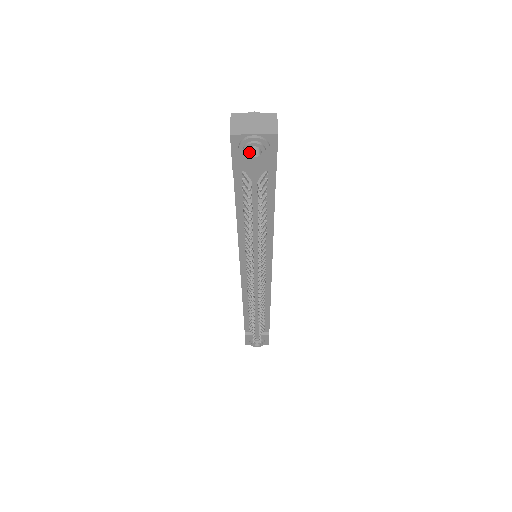
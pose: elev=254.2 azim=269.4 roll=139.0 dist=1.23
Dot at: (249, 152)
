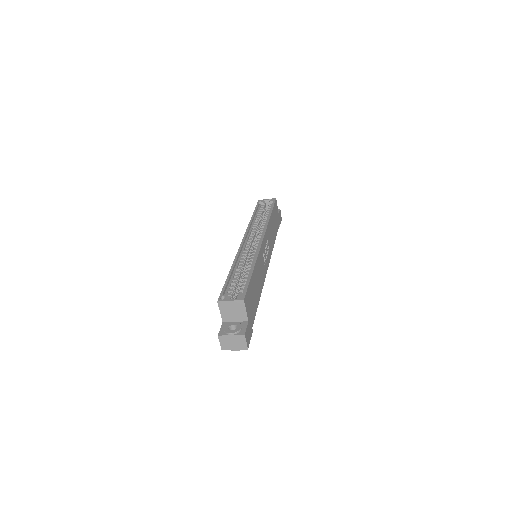
Dot at: occluded
